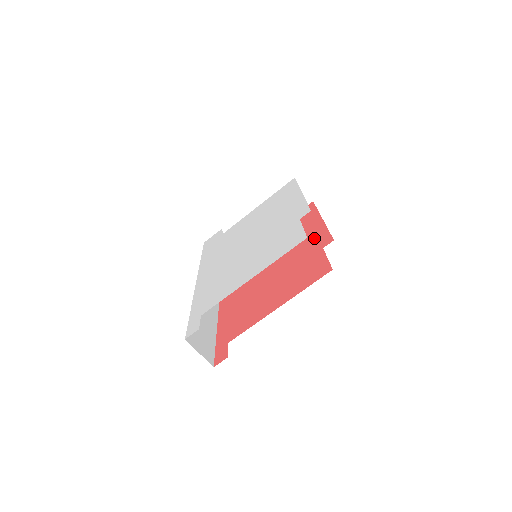
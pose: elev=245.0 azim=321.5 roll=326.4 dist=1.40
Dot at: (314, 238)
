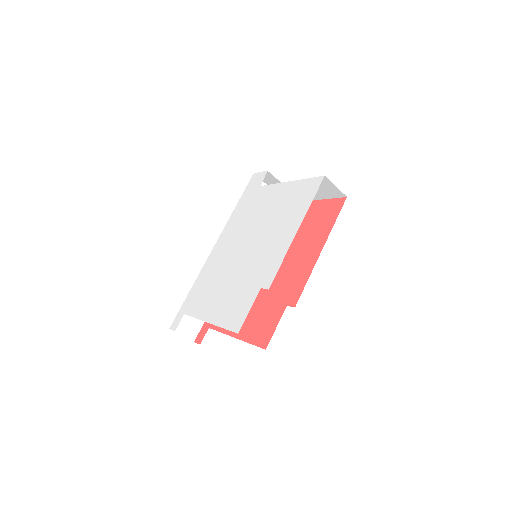
Dot at: (297, 277)
